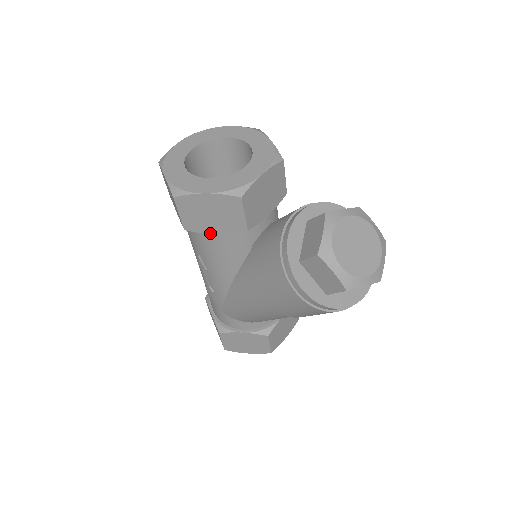
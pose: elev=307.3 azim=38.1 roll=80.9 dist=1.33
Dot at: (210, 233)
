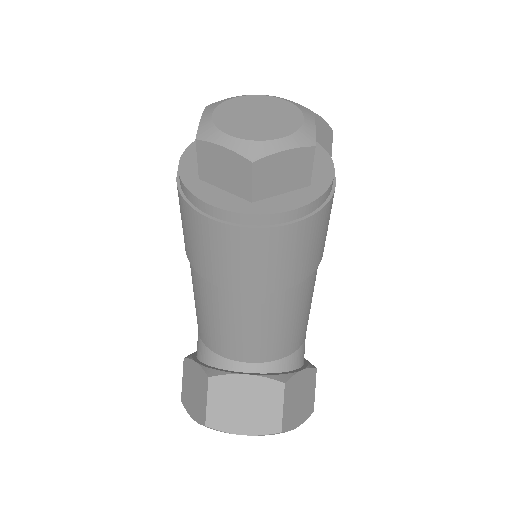
Dot at: occluded
